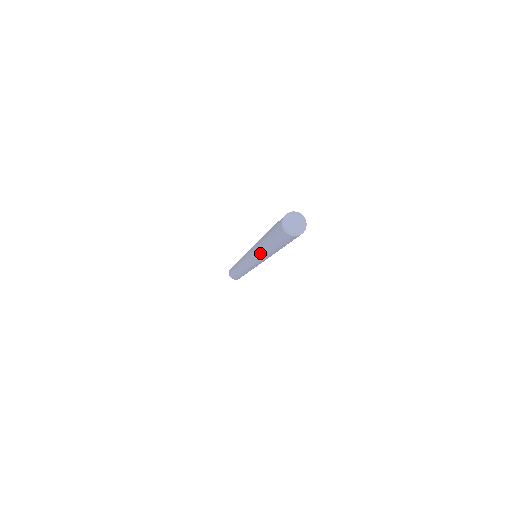
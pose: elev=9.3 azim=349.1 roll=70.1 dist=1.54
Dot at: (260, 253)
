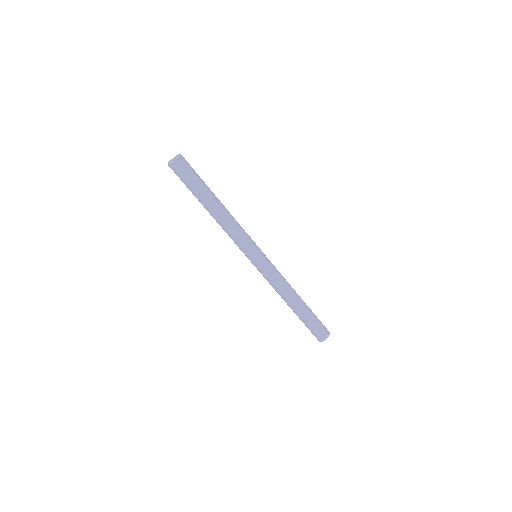
Dot at: occluded
